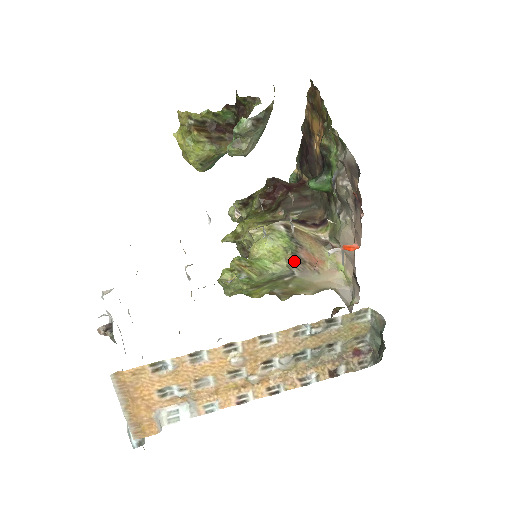
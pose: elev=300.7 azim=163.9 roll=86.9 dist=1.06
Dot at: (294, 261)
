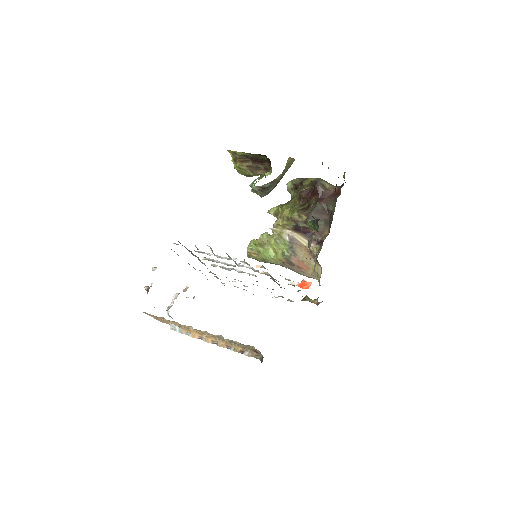
Dot at: (286, 263)
